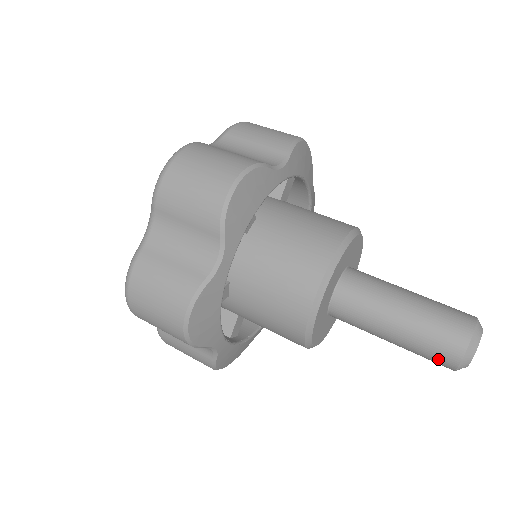
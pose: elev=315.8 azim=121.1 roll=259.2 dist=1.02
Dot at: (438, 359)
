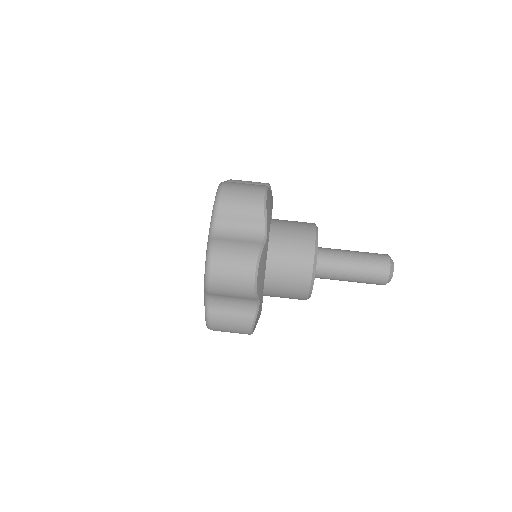
Dot at: occluded
